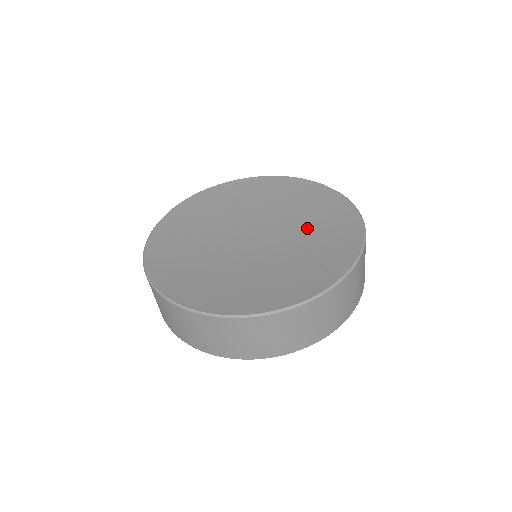
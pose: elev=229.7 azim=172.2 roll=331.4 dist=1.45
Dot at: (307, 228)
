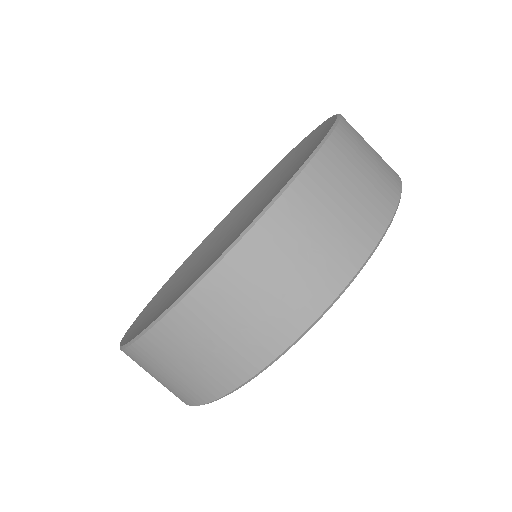
Dot at: occluded
